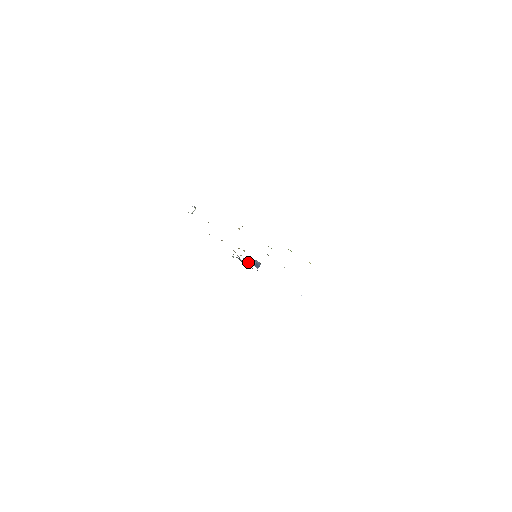
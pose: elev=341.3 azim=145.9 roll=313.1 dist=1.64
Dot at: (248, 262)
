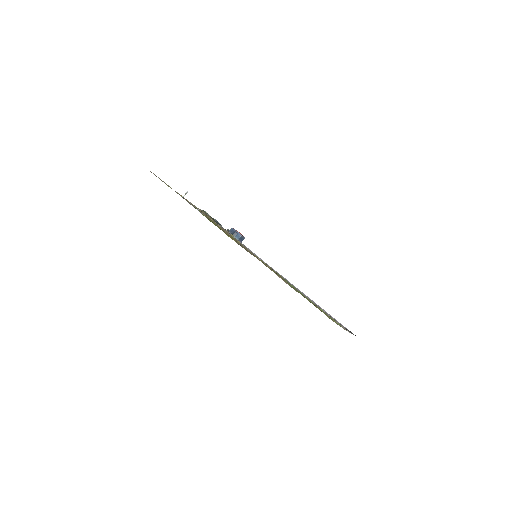
Dot at: (232, 234)
